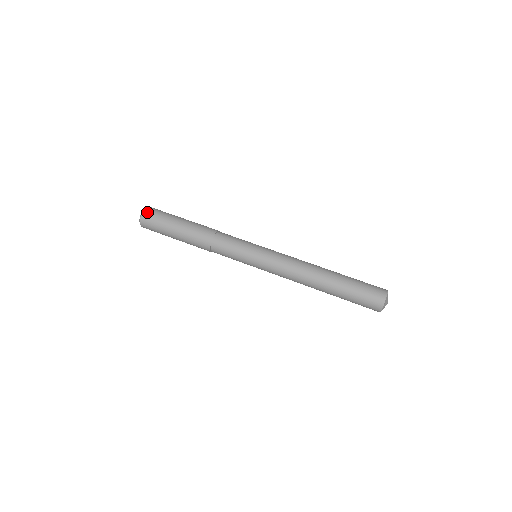
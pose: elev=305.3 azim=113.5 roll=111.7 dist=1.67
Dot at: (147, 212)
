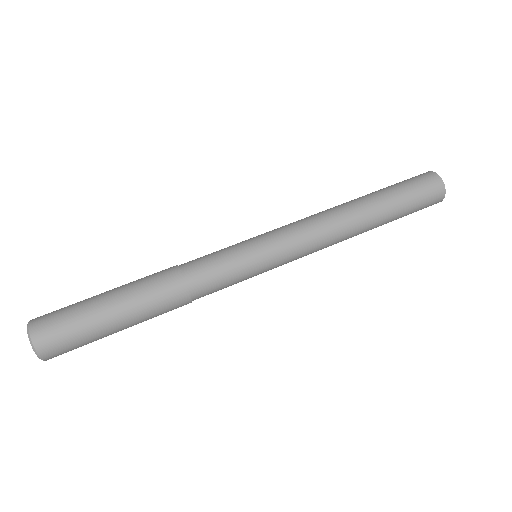
Dot at: (40, 333)
